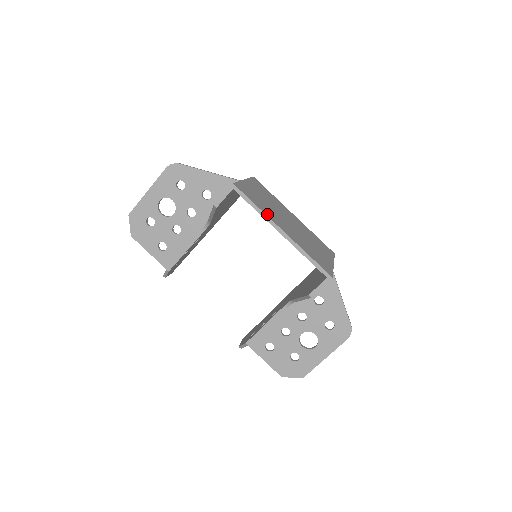
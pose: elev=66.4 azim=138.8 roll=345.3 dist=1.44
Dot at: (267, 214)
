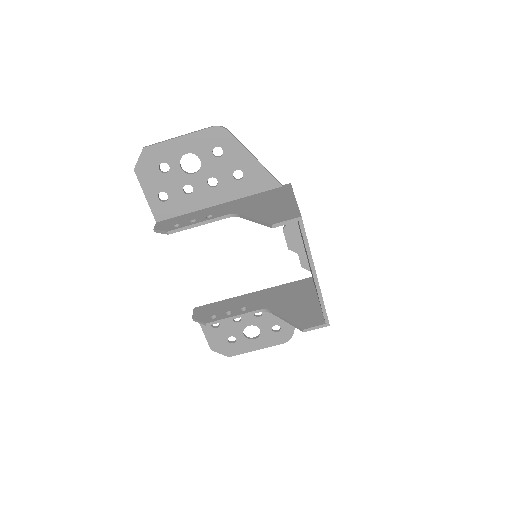
Dot at: occluded
